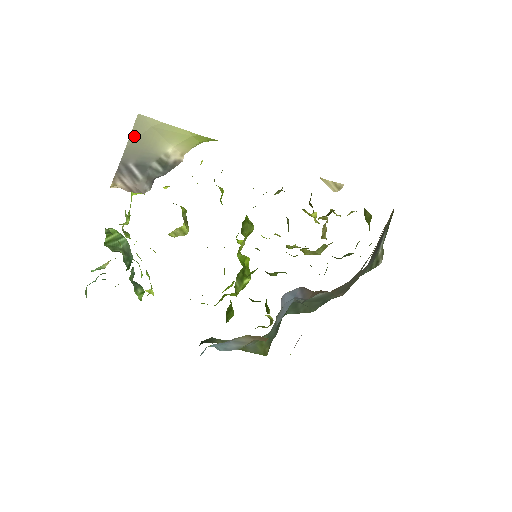
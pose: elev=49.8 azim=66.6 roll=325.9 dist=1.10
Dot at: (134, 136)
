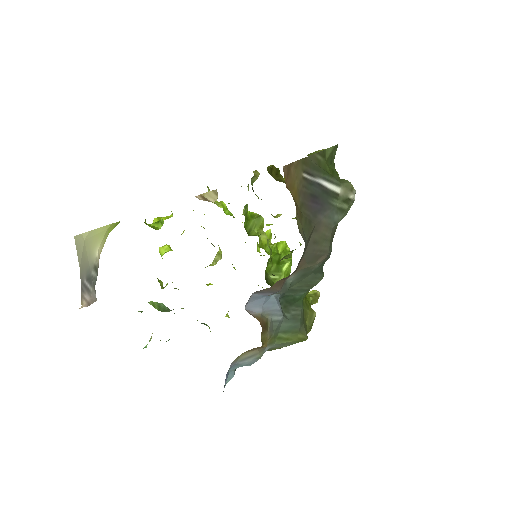
Dot at: (80, 256)
